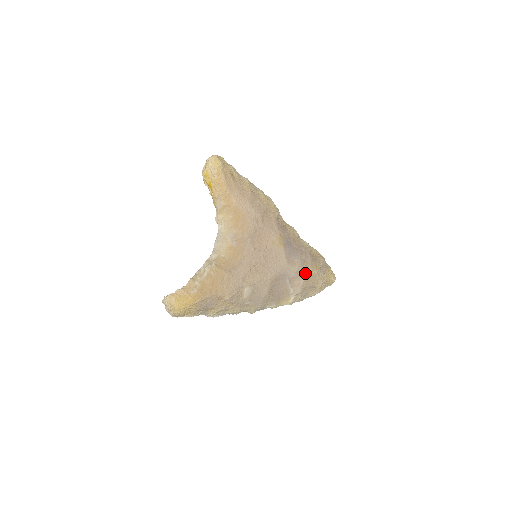
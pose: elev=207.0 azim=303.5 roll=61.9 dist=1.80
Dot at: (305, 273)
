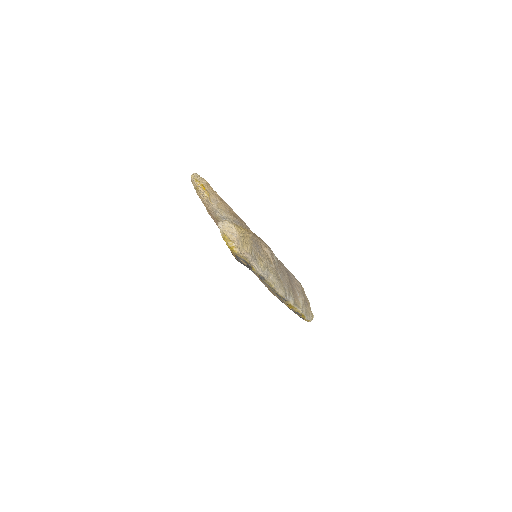
Dot at: (298, 281)
